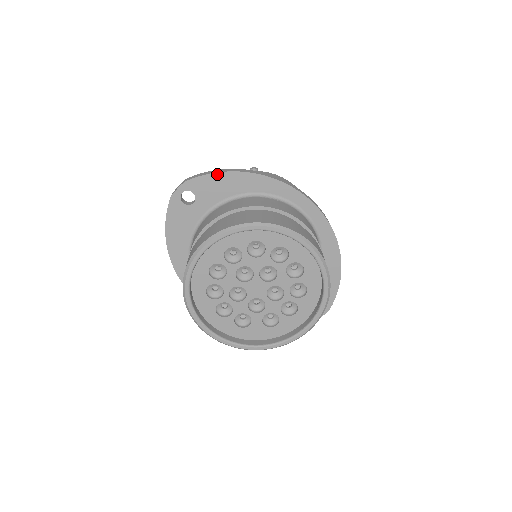
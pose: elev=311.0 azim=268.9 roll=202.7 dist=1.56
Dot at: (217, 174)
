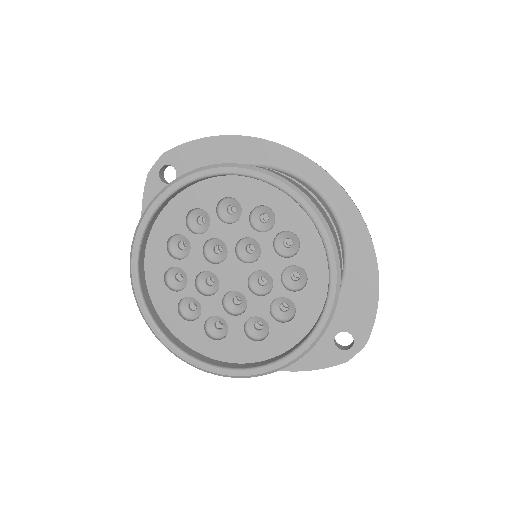
Dot at: (202, 140)
